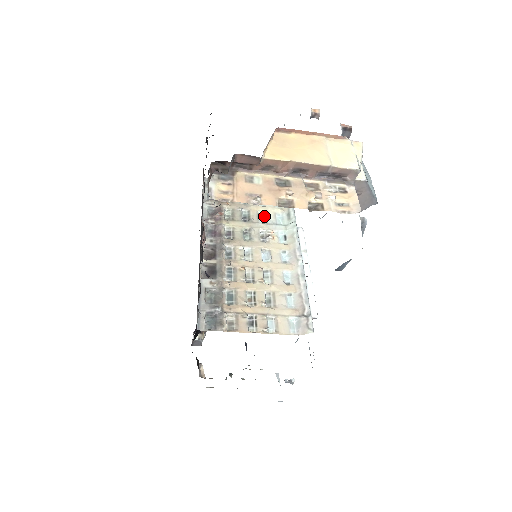
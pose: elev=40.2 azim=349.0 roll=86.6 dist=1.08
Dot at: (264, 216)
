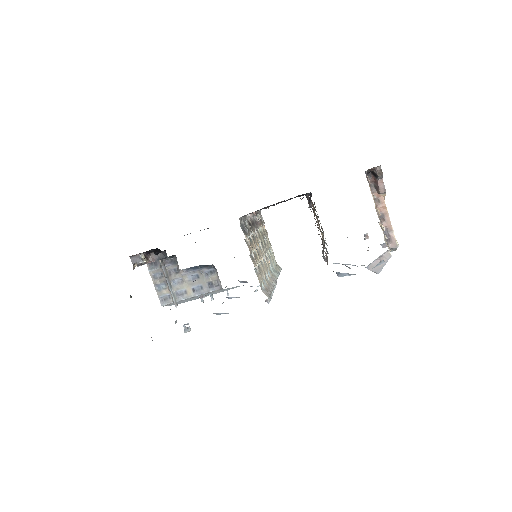
Dot at: (269, 255)
